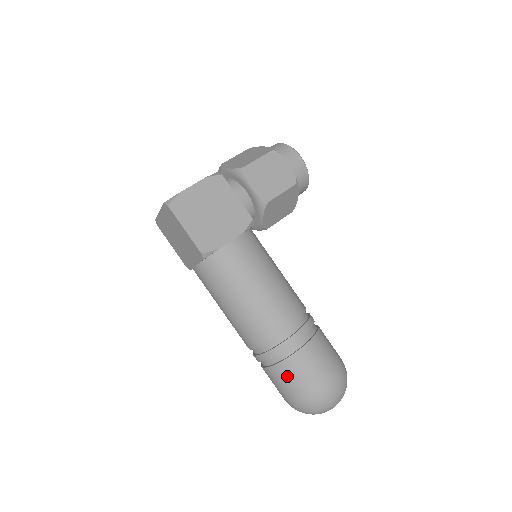
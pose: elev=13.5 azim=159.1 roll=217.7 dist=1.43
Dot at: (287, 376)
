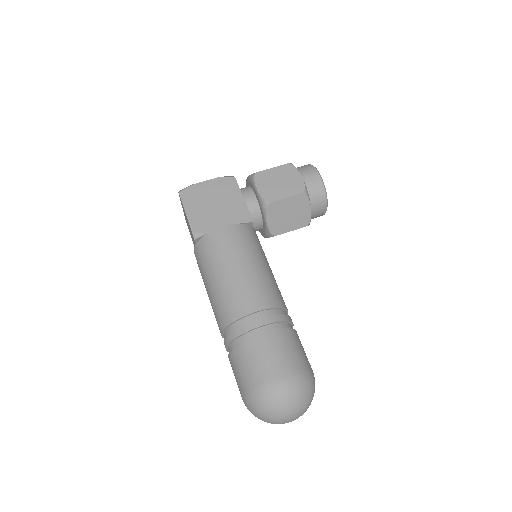
Dot at: (240, 363)
